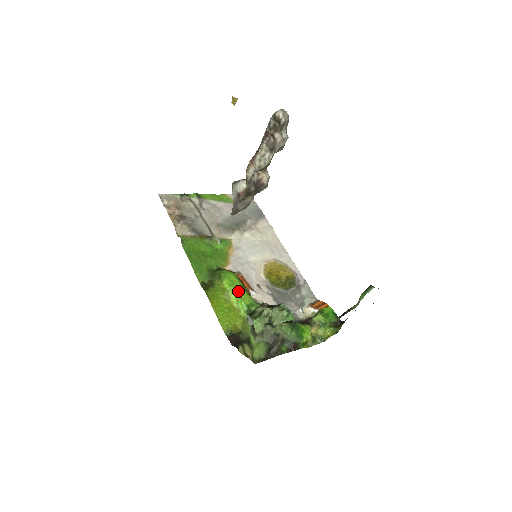
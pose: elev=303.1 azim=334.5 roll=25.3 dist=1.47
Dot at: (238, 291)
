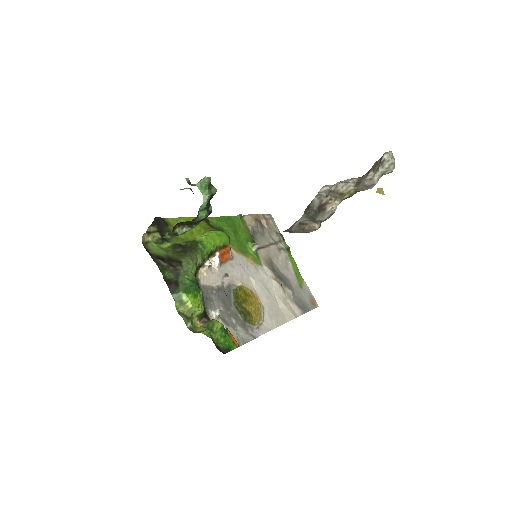
Dot at: (213, 237)
